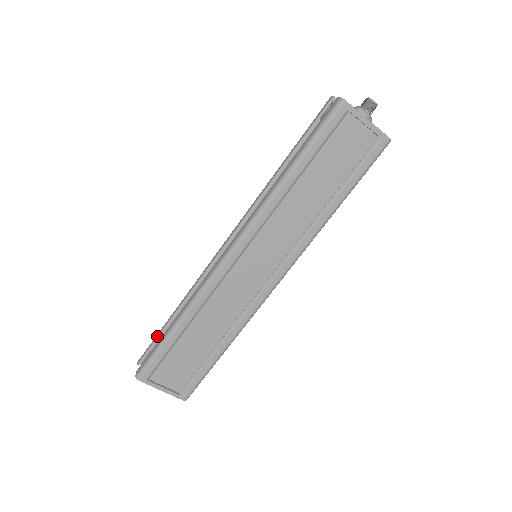
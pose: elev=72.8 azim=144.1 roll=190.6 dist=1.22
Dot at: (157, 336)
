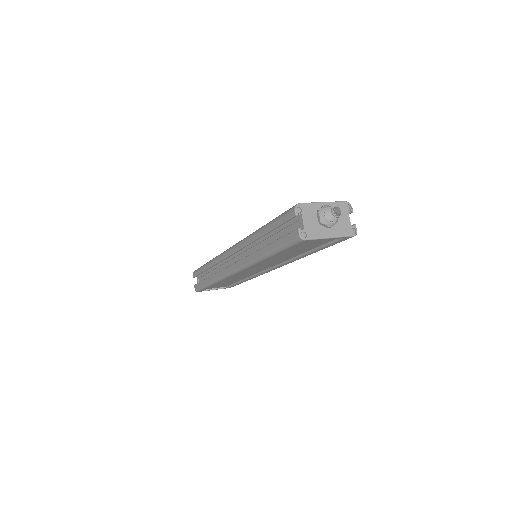
Dot at: (200, 273)
